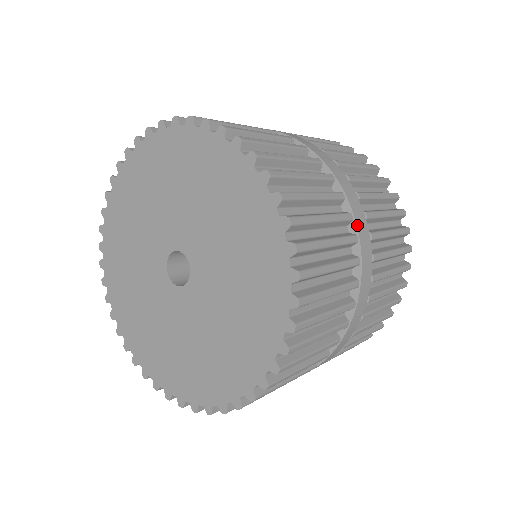
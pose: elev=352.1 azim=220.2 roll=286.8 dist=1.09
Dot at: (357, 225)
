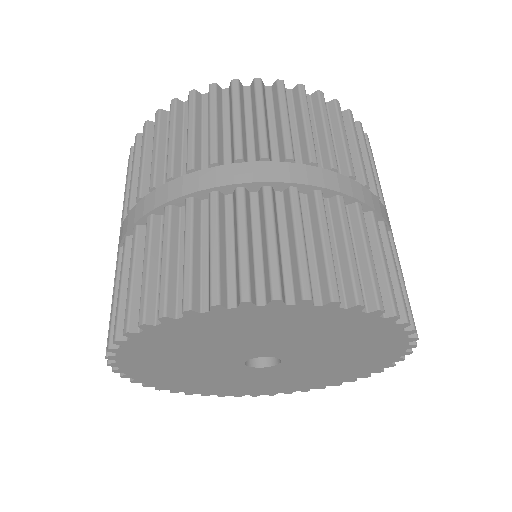
Dot at: (387, 223)
